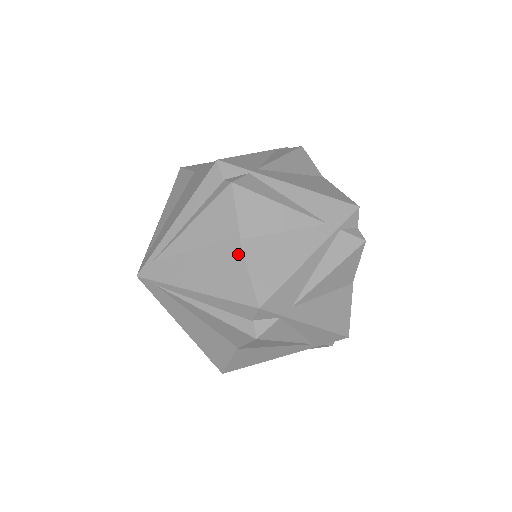
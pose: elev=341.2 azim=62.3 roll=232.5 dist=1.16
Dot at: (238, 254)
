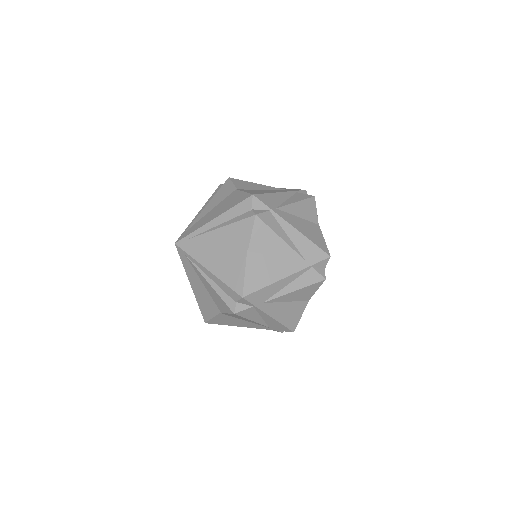
Dot at: (243, 260)
